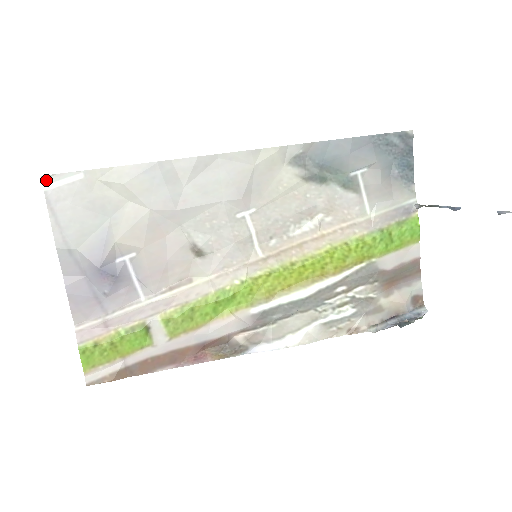
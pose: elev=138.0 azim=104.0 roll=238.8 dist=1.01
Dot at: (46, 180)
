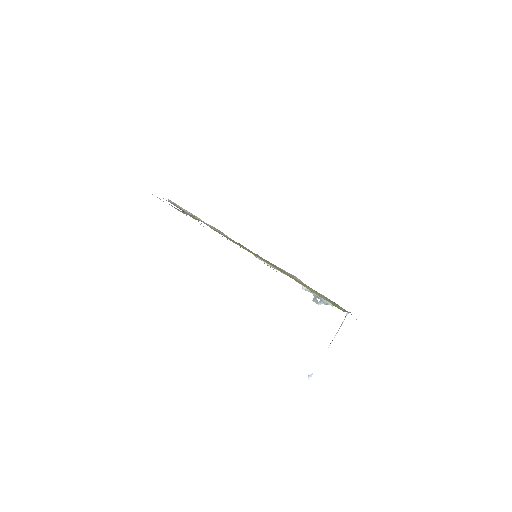
Dot at: (152, 194)
